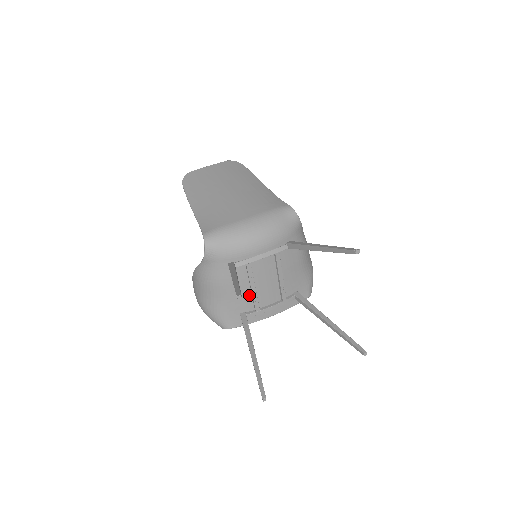
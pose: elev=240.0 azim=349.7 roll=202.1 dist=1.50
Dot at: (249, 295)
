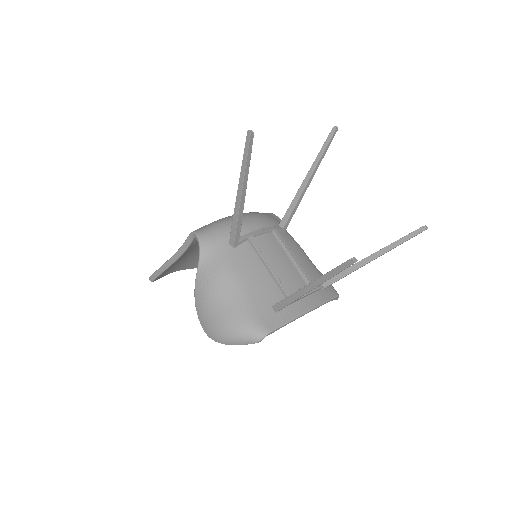
Dot at: (270, 280)
